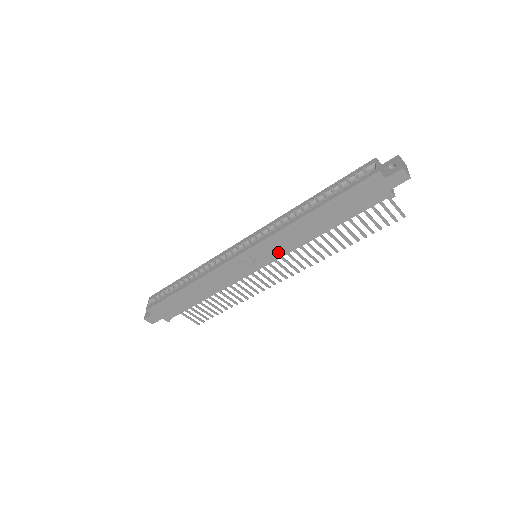
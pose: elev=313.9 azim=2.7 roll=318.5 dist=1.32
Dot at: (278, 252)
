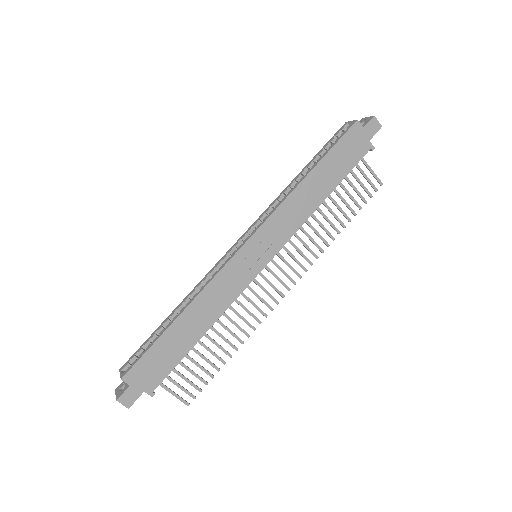
Dot at: (282, 236)
